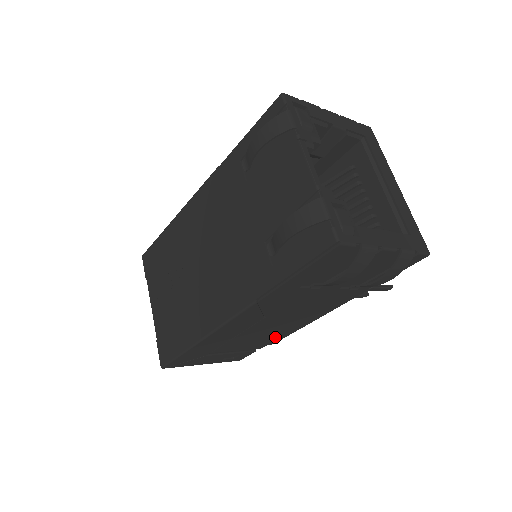
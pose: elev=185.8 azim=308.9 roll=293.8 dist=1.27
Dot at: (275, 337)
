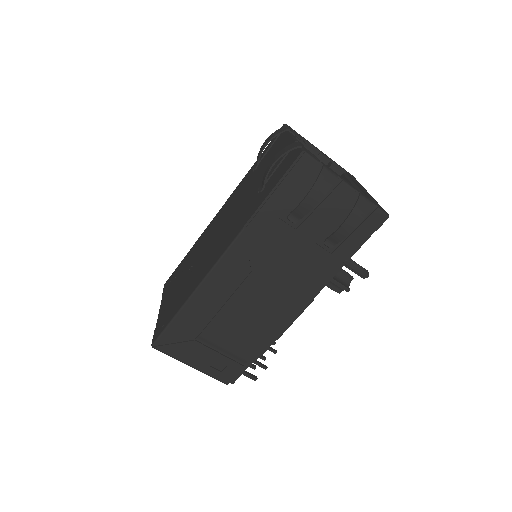
Dot at: (263, 336)
